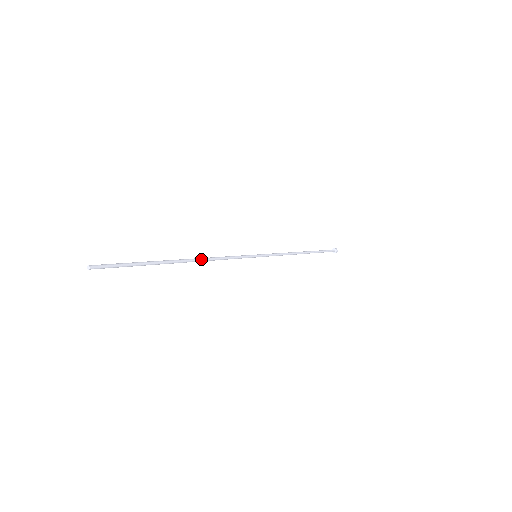
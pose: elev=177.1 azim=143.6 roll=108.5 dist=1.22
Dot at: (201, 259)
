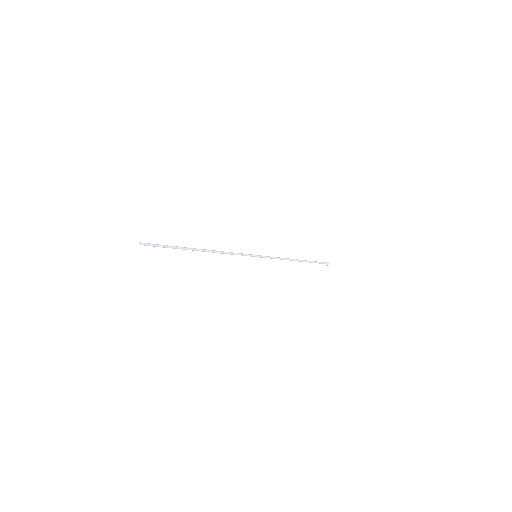
Dot at: (213, 252)
